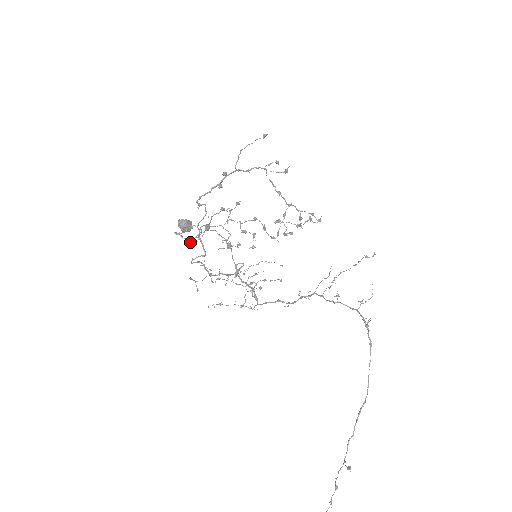
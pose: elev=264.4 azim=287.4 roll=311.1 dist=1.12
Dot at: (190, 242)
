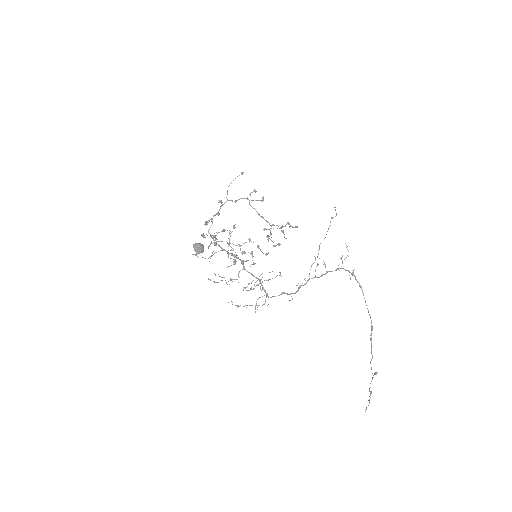
Dot at: occluded
